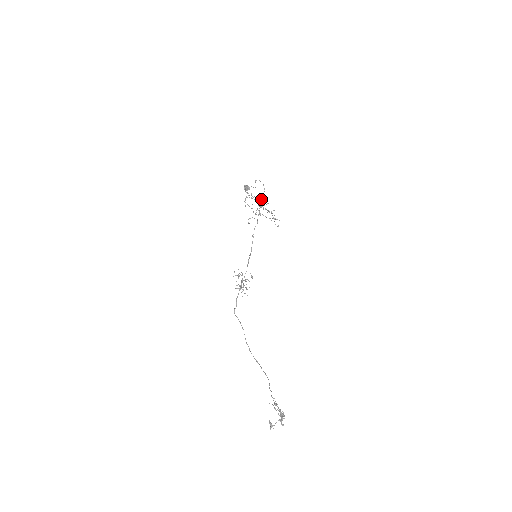
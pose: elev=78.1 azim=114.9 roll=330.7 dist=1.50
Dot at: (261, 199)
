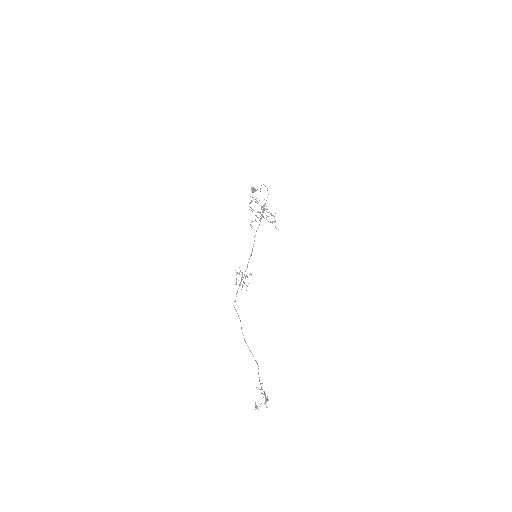
Dot at: (264, 204)
